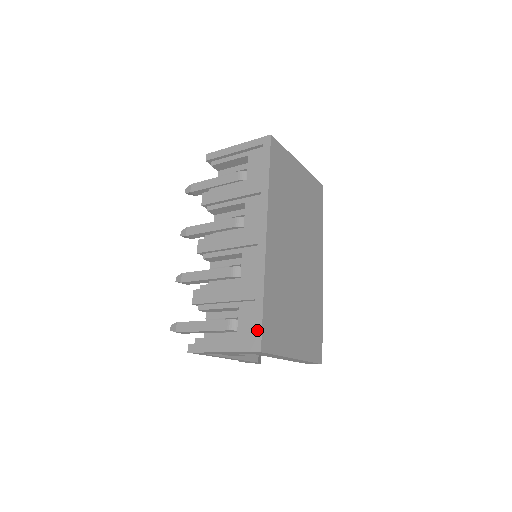
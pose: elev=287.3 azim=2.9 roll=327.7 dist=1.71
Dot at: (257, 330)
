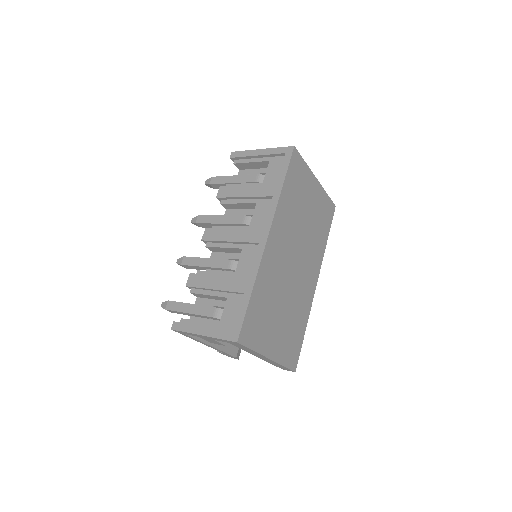
Dot at: (239, 321)
